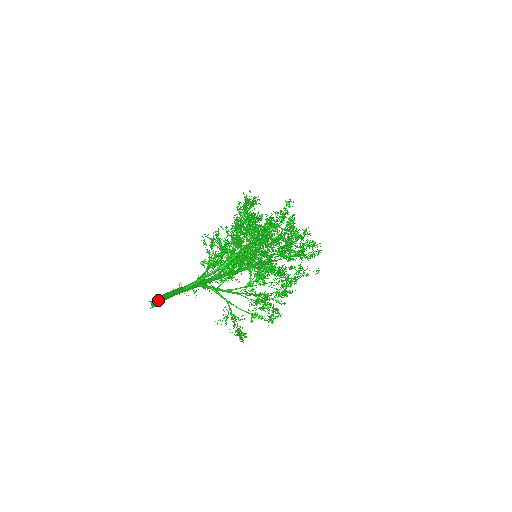
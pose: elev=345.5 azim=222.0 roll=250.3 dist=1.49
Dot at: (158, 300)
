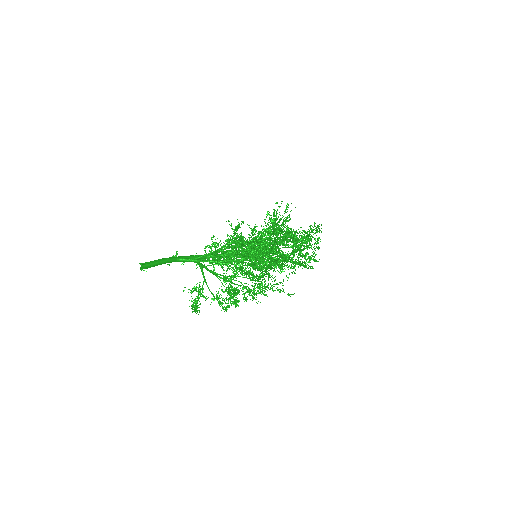
Dot at: (148, 266)
